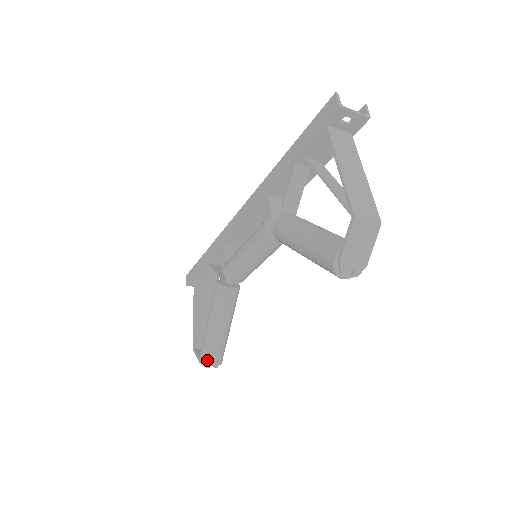
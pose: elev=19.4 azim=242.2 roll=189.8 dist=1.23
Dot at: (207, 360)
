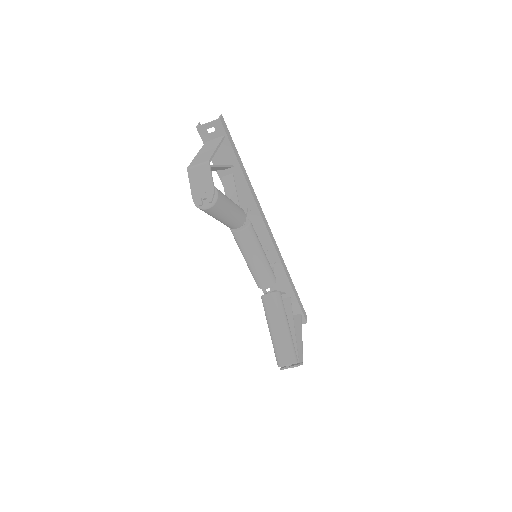
Dot at: (279, 362)
